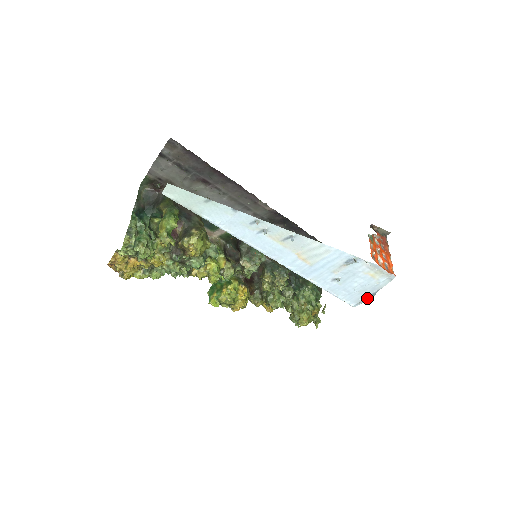
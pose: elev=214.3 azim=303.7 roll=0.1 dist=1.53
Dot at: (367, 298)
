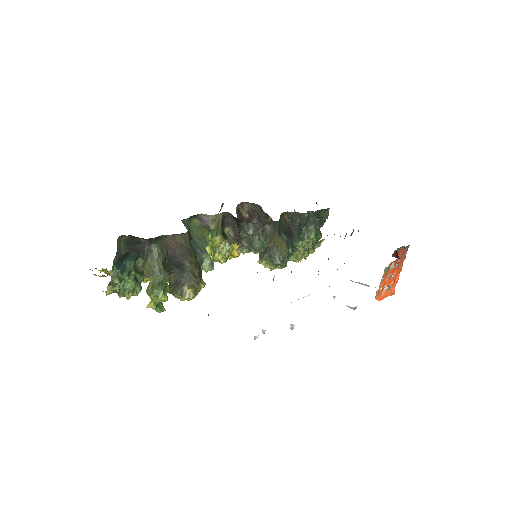
Dot at: (361, 283)
